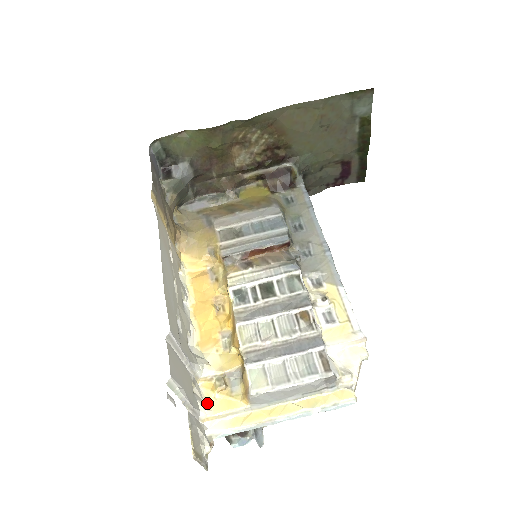
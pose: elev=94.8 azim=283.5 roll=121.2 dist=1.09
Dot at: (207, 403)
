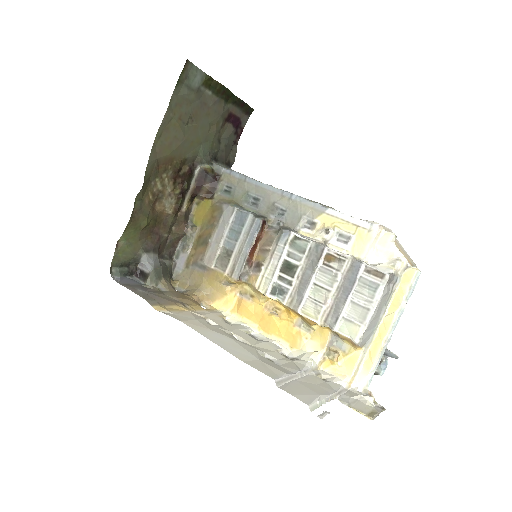
Dot at: (339, 375)
